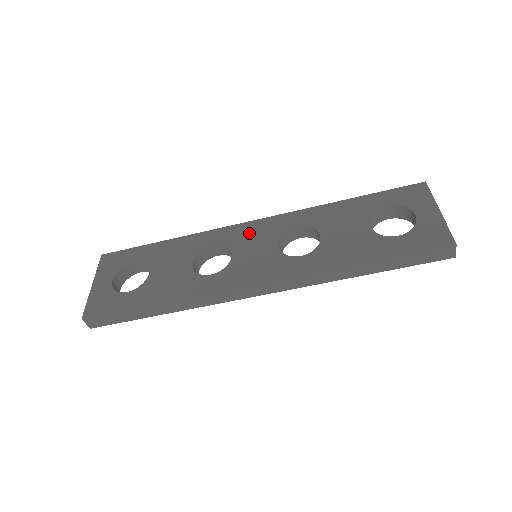
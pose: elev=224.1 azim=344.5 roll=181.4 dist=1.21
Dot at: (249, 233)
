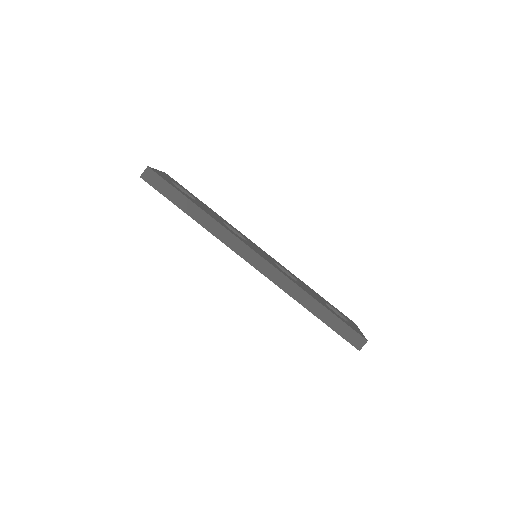
Dot at: (258, 247)
